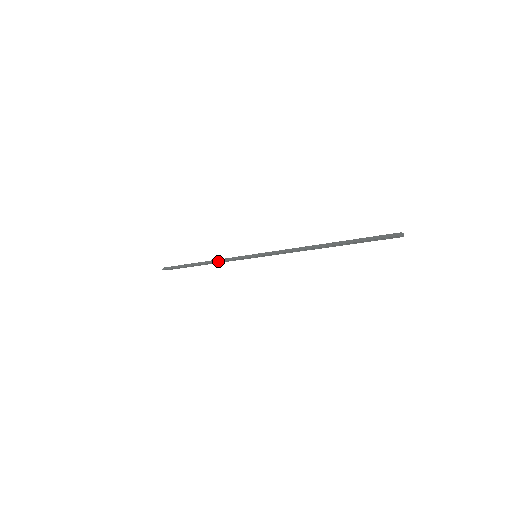
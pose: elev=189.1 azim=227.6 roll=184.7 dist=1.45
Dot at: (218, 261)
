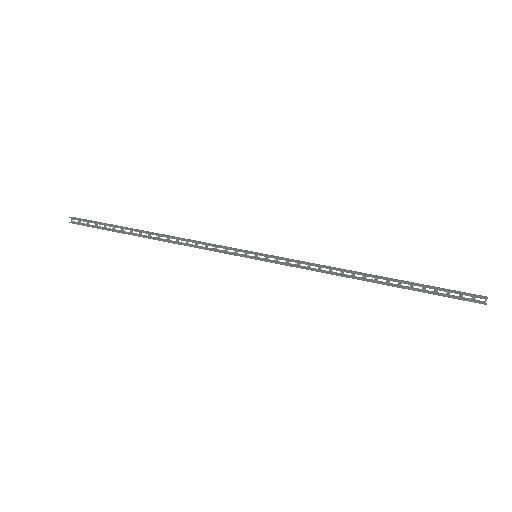
Dot at: occluded
